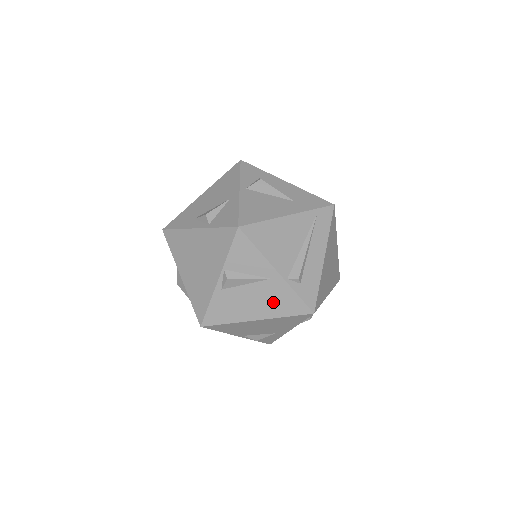
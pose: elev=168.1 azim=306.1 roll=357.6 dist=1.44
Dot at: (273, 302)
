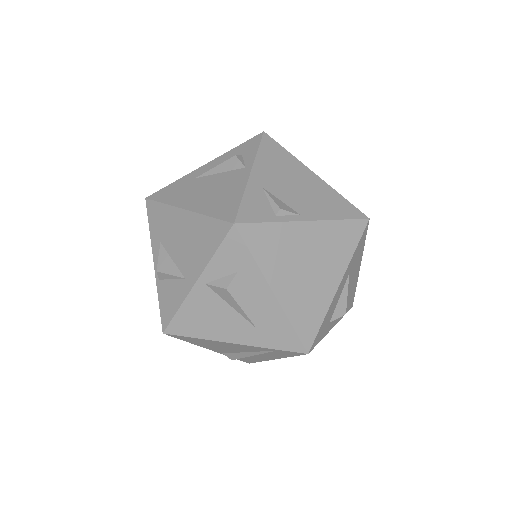
Dot at: occluded
